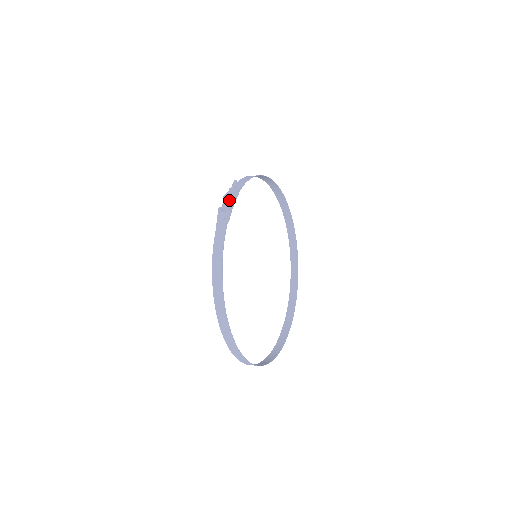
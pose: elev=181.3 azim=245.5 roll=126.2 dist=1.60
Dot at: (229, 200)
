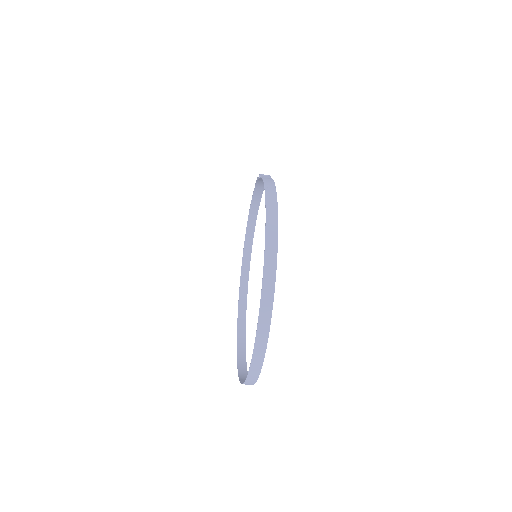
Dot at: occluded
